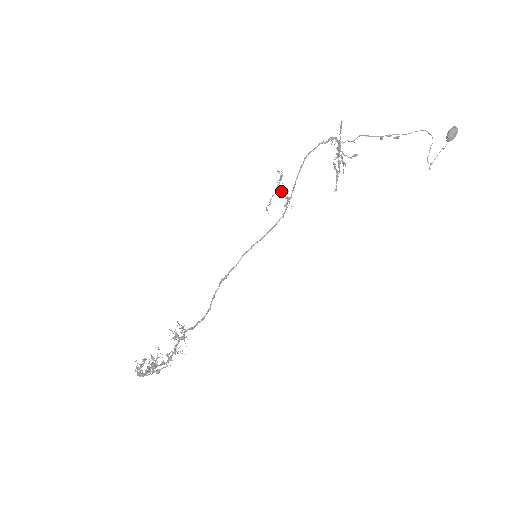
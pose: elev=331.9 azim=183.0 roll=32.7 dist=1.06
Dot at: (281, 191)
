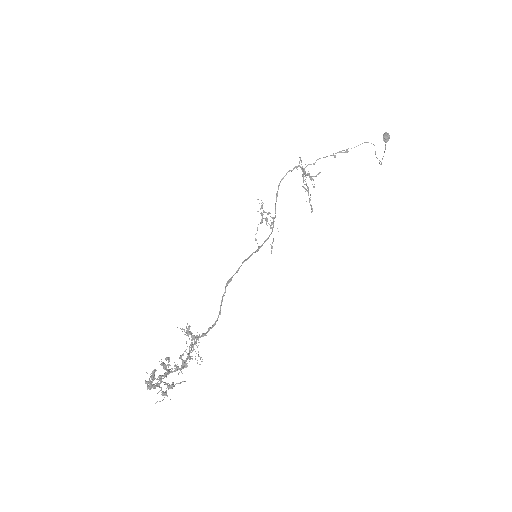
Dot at: occluded
